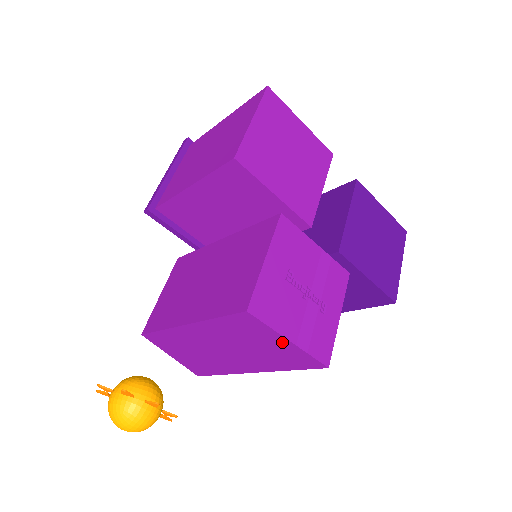
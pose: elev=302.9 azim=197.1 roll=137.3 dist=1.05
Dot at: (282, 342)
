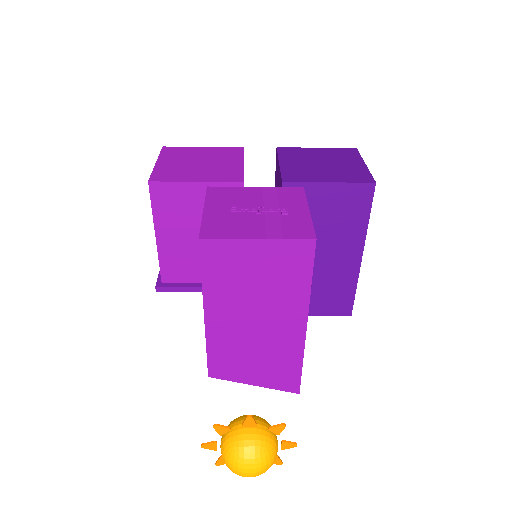
Dot at: (257, 248)
